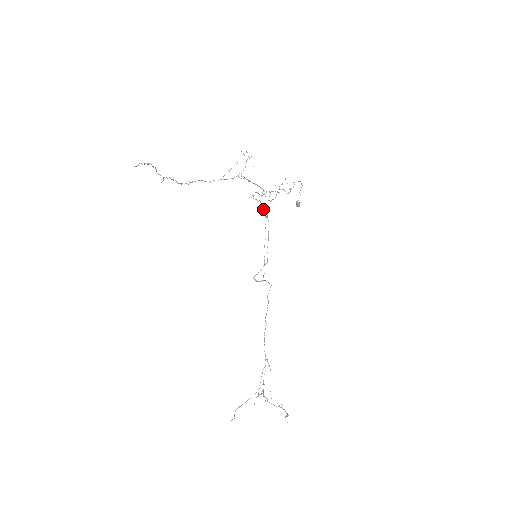
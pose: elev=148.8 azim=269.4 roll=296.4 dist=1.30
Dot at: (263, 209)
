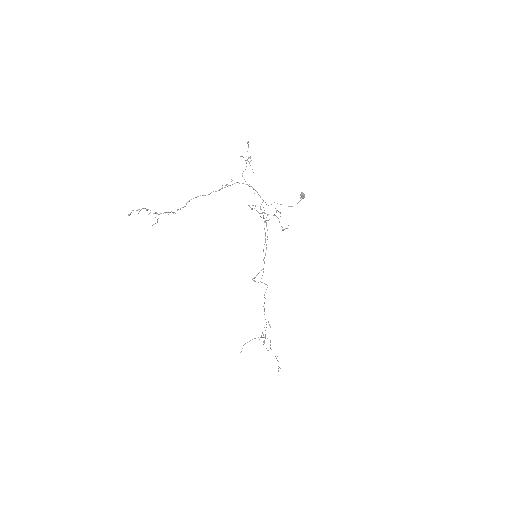
Dot at: (263, 216)
